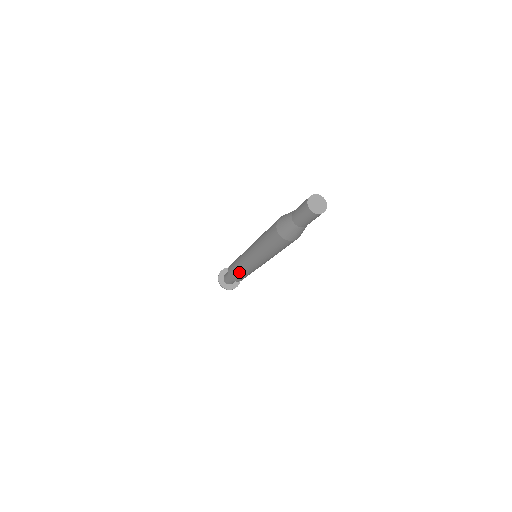
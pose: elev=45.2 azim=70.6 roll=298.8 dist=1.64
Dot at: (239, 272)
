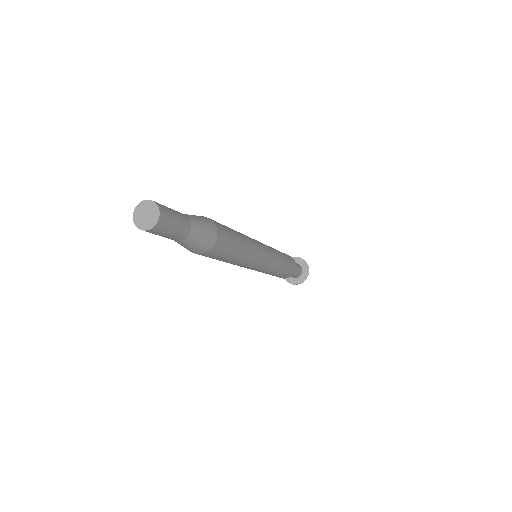
Dot at: occluded
